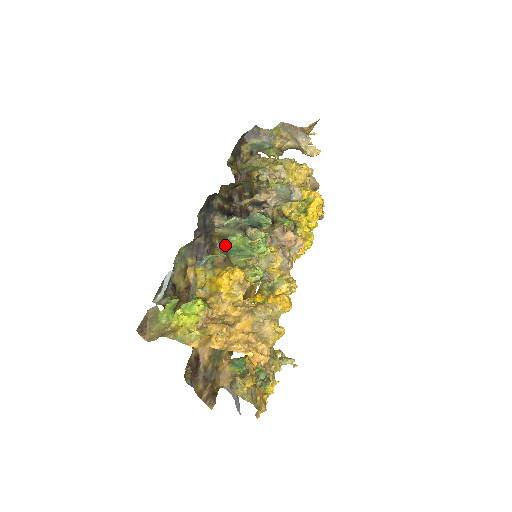
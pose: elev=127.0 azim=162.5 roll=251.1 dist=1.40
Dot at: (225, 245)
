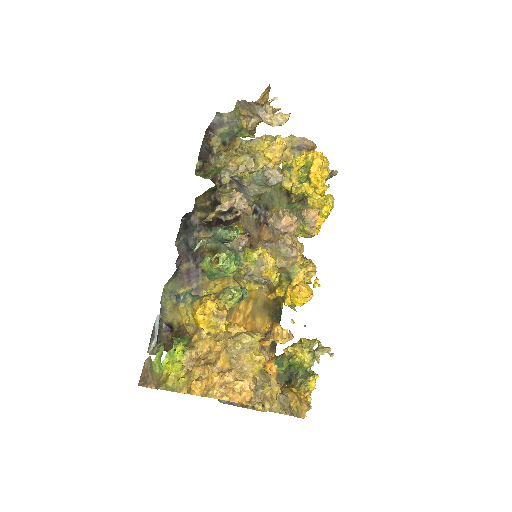
Dot at: occluded
